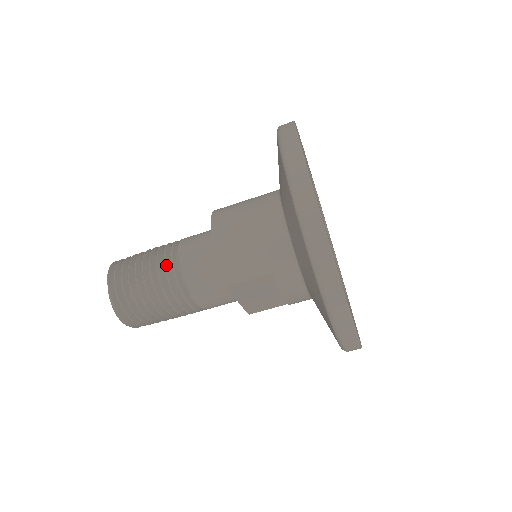
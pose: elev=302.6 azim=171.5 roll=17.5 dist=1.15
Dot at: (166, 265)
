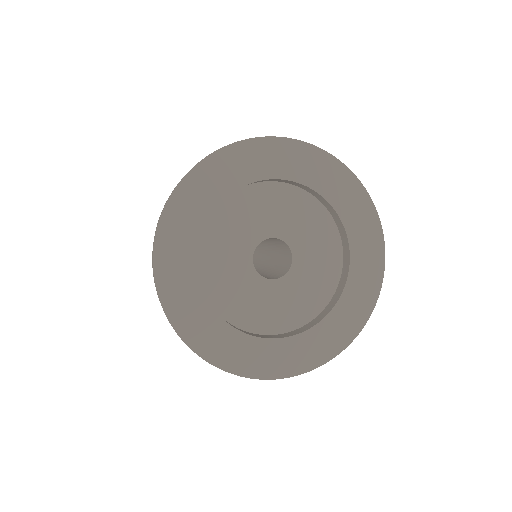
Dot at: occluded
